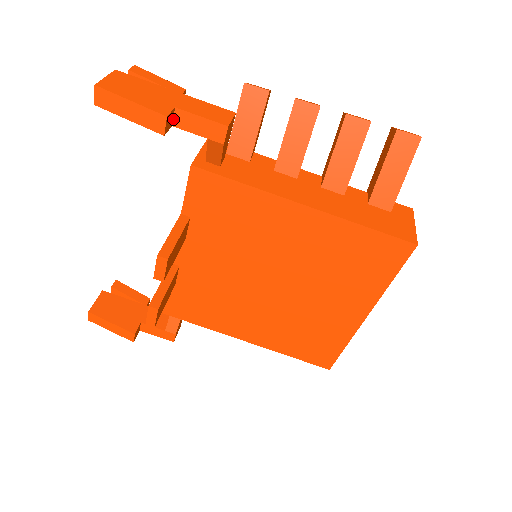
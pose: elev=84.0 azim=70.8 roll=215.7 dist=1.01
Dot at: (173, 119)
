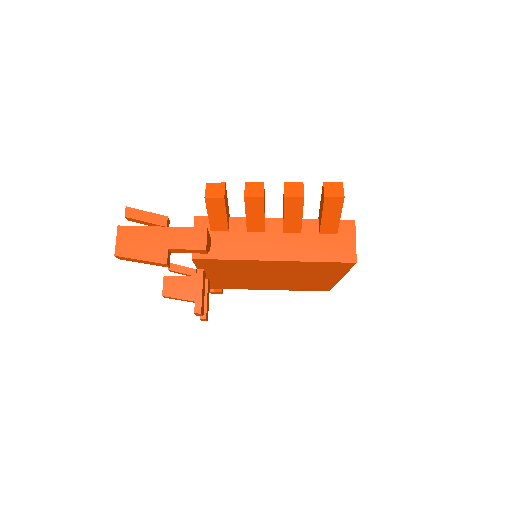
Dot at: (170, 251)
